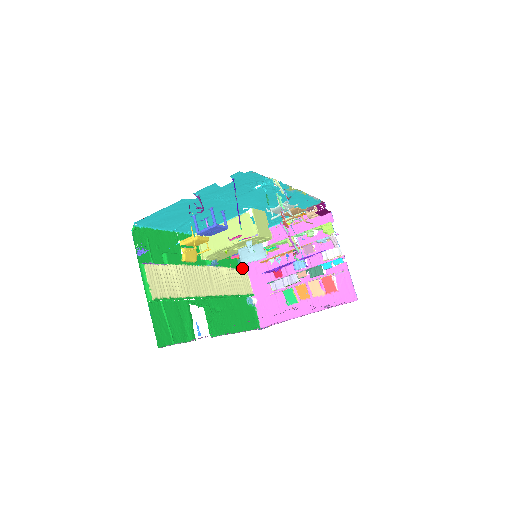
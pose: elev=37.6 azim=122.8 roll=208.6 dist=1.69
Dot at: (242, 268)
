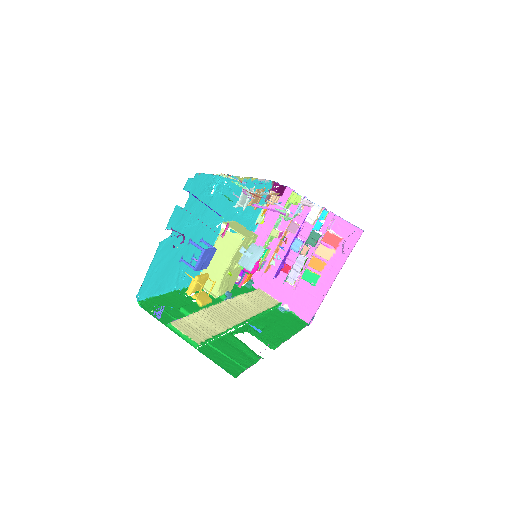
Dot at: occluded
